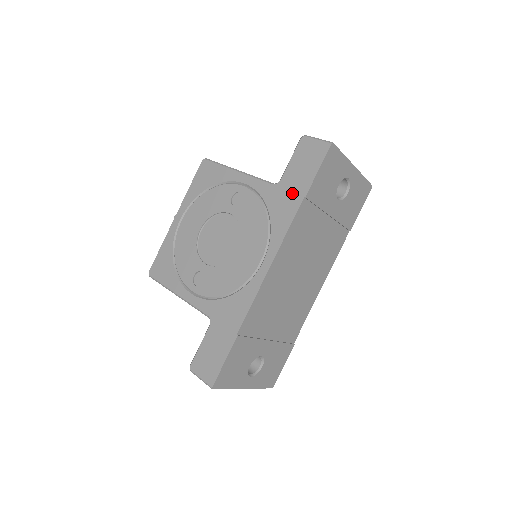
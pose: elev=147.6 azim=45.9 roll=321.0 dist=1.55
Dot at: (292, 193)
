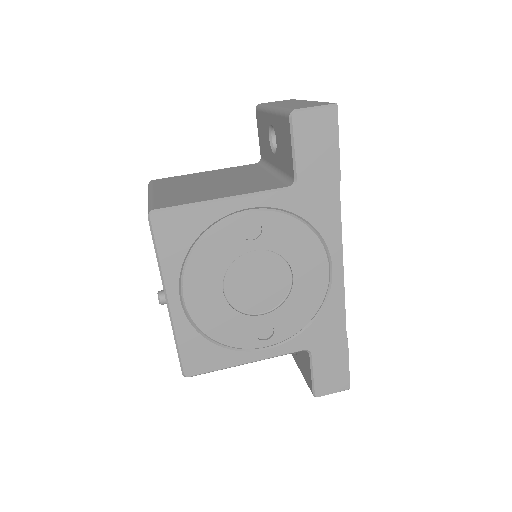
Dot at: (322, 185)
